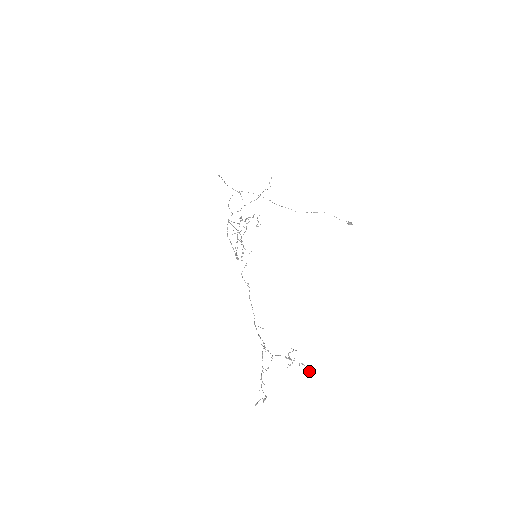
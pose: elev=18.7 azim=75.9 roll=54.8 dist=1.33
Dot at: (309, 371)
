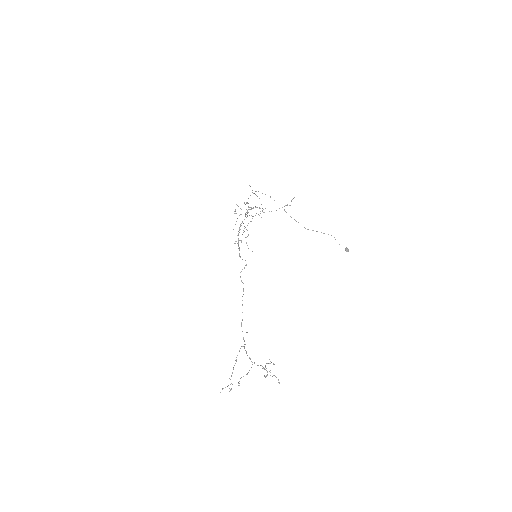
Dot at: (279, 383)
